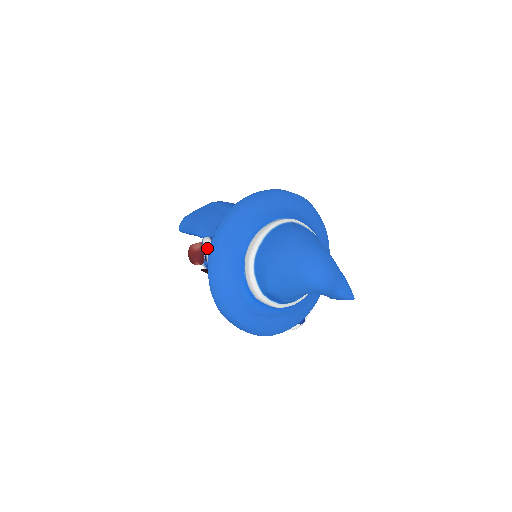
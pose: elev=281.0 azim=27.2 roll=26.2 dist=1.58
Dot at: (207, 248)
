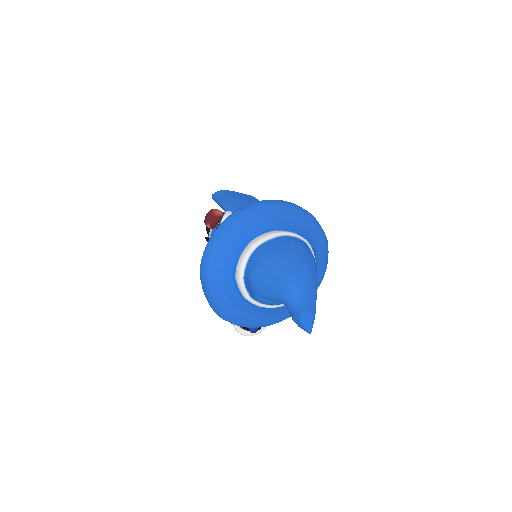
Dot at: occluded
